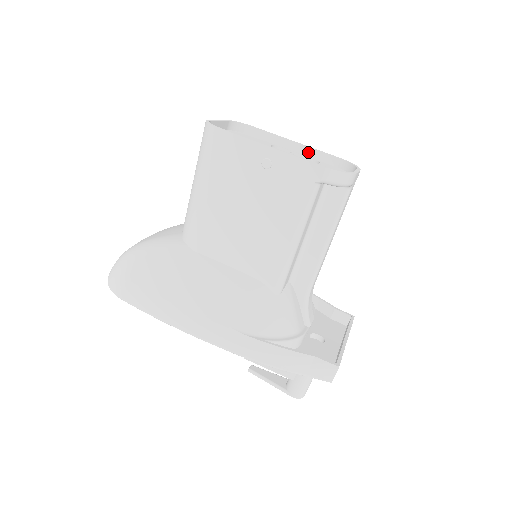
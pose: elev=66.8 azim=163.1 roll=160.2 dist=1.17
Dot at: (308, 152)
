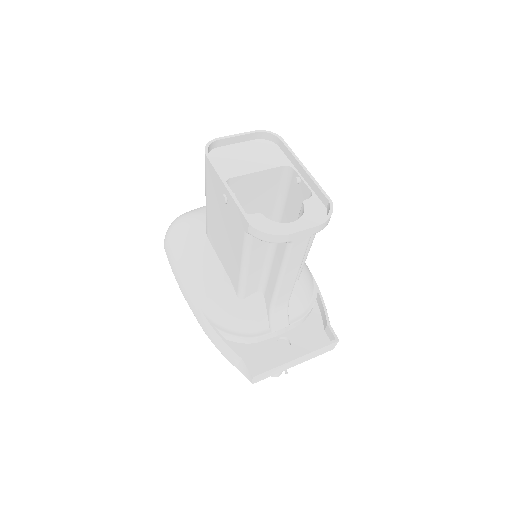
Dot at: (310, 182)
